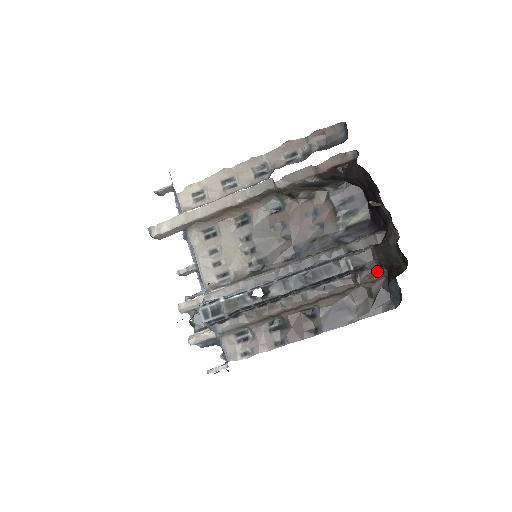
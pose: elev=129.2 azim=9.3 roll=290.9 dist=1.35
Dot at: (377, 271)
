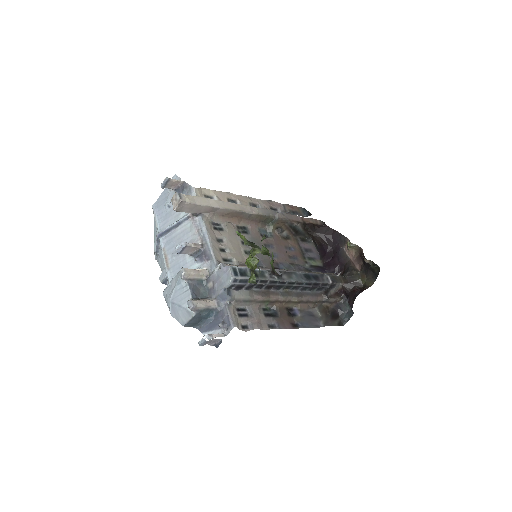
Dot at: (337, 294)
